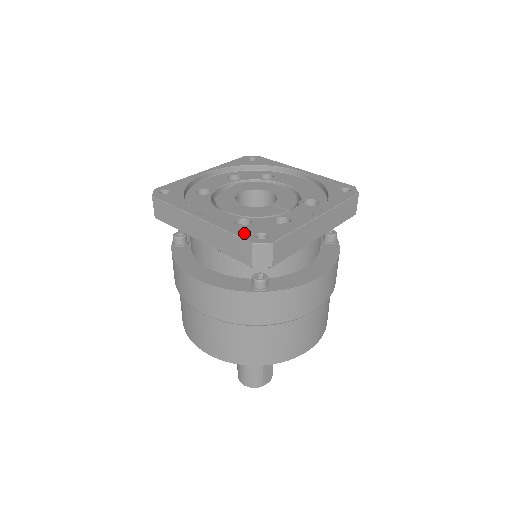
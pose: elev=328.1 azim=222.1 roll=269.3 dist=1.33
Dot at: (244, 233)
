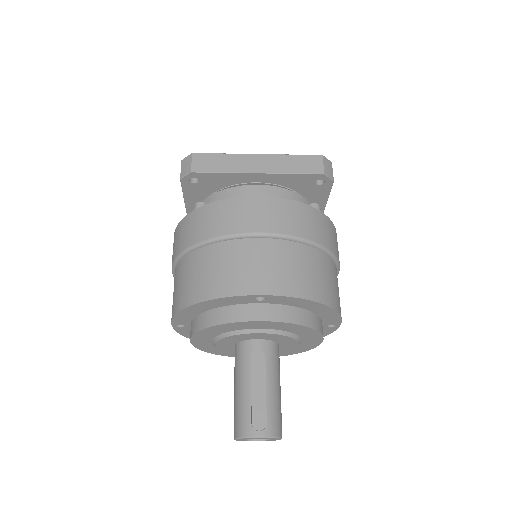
Dot at: occluded
